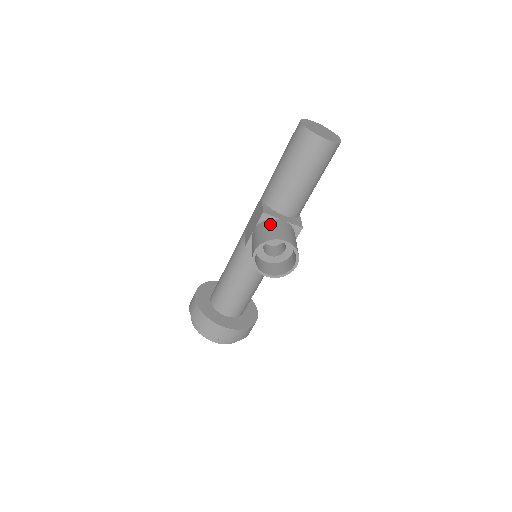
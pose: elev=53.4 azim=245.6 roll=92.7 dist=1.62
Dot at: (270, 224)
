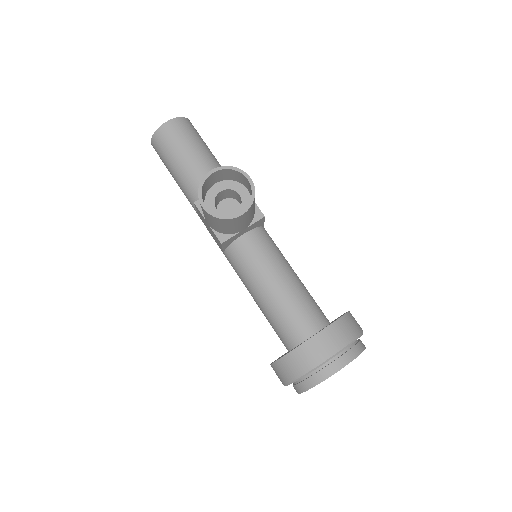
Dot at: occluded
